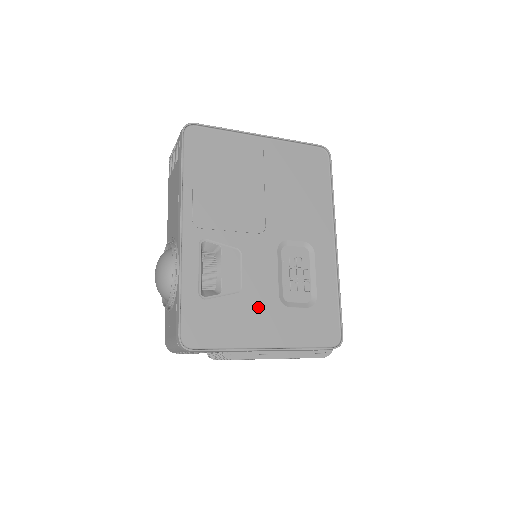
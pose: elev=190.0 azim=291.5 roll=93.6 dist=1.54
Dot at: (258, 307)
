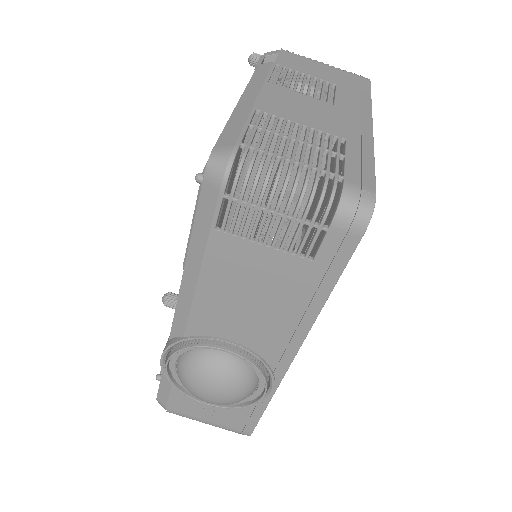
Dot at: occluded
